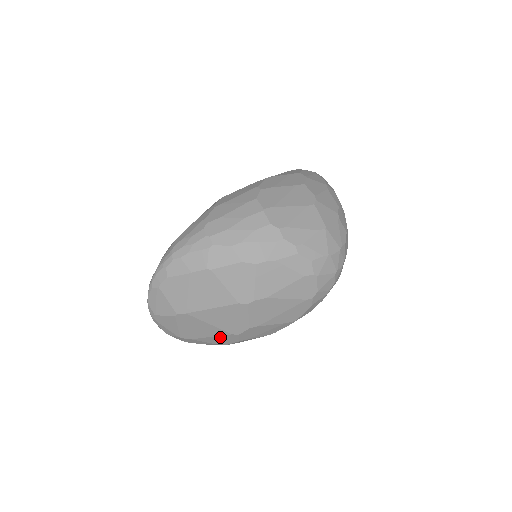
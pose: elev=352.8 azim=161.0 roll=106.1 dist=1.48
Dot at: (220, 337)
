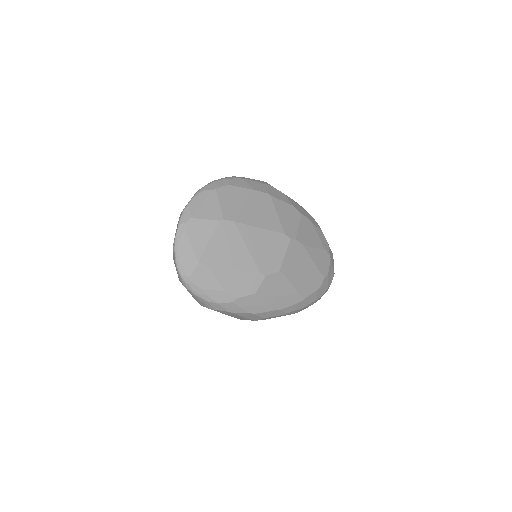
Dot at: (243, 275)
